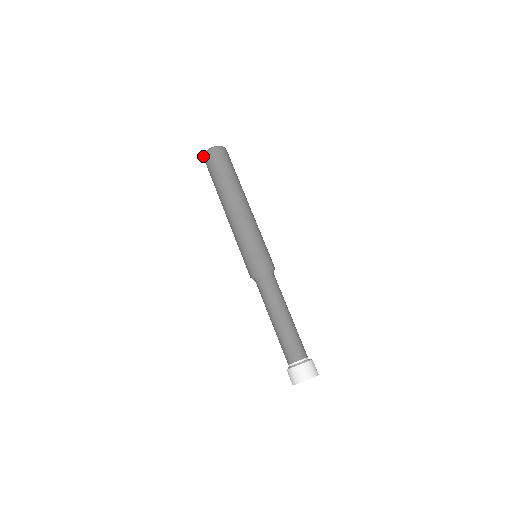
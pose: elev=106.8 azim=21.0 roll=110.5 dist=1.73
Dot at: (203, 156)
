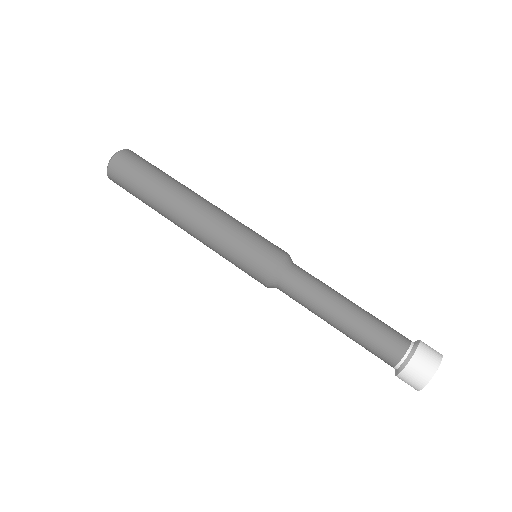
Dot at: (109, 162)
